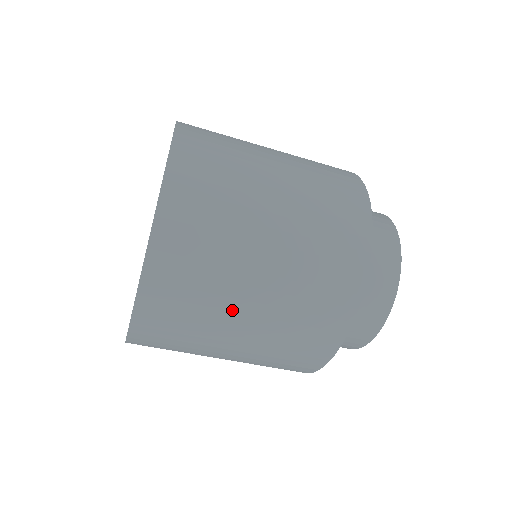
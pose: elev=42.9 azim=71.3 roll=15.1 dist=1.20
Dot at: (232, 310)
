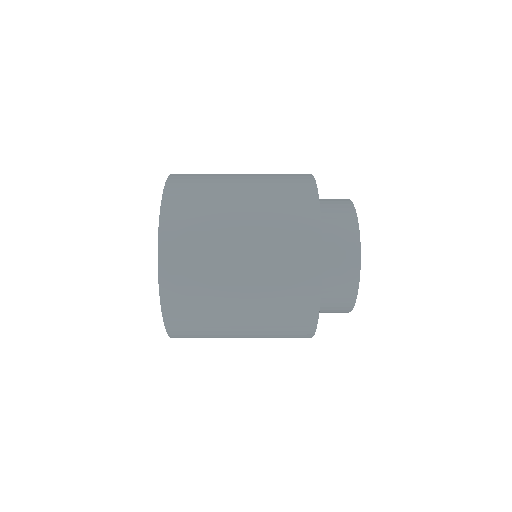
Dot at: occluded
